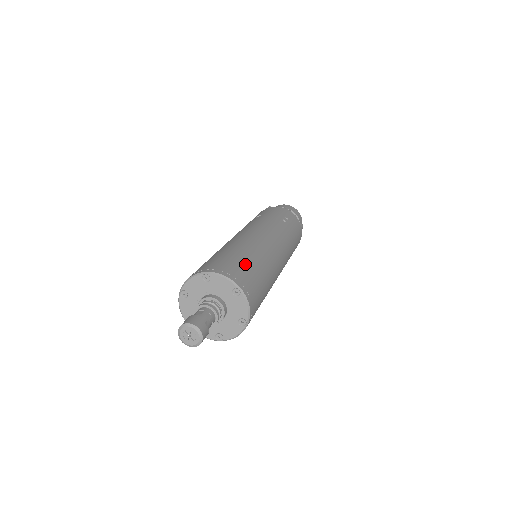
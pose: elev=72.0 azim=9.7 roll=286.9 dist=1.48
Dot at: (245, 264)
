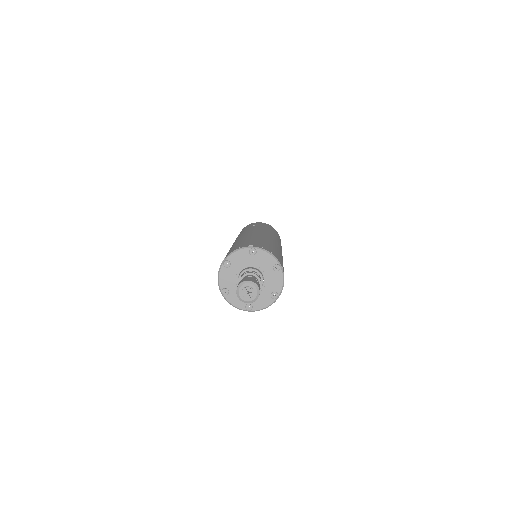
Dot at: (245, 242)
